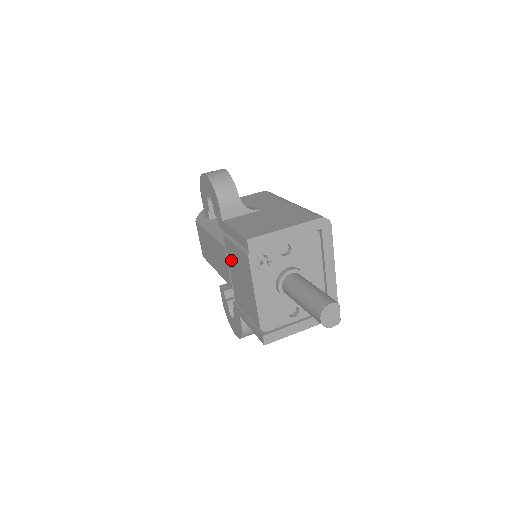
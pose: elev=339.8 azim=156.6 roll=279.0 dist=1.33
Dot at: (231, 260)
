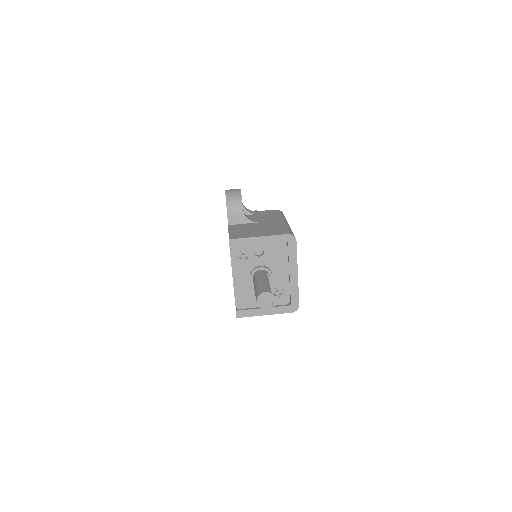
Dot at: occluded
